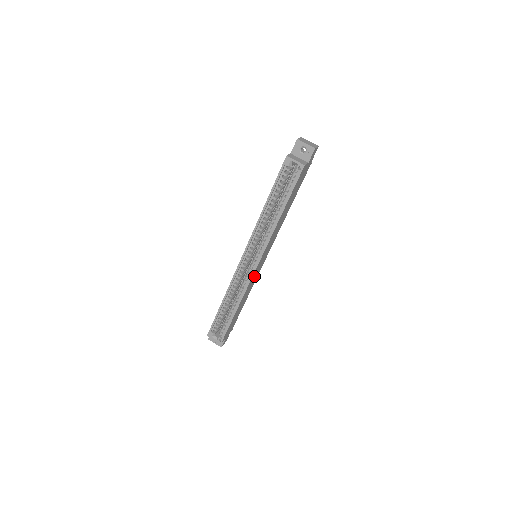
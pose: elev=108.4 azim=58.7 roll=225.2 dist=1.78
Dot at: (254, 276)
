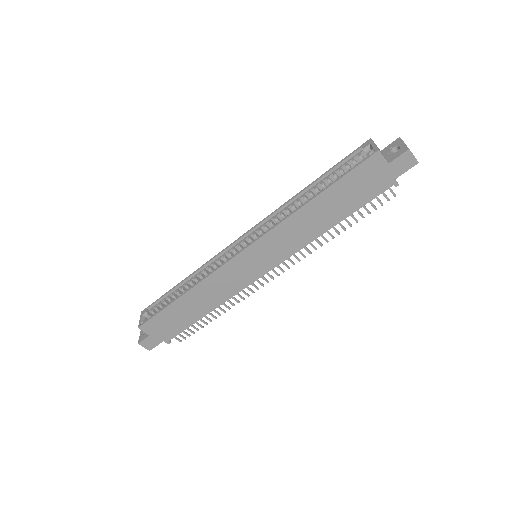
Dot at: (232, 273)
